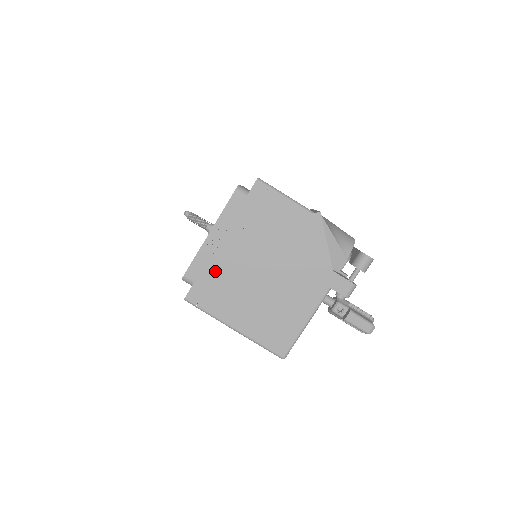
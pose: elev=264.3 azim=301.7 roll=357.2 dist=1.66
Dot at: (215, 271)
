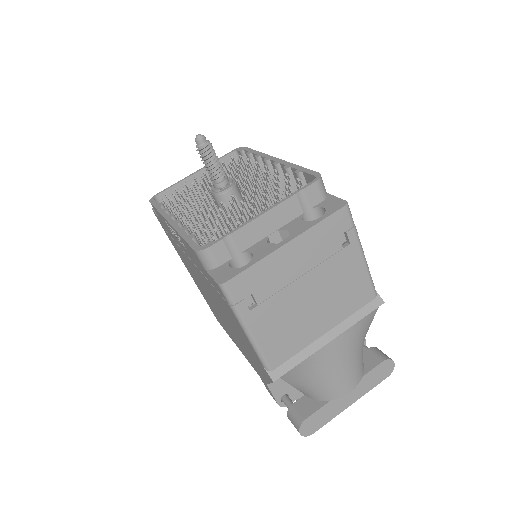
Dot at: (174, 239)
